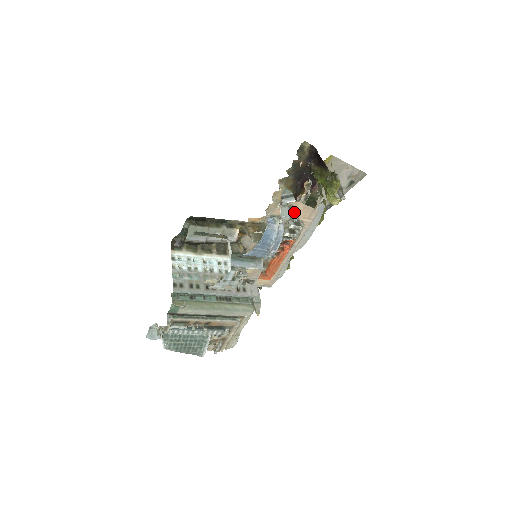
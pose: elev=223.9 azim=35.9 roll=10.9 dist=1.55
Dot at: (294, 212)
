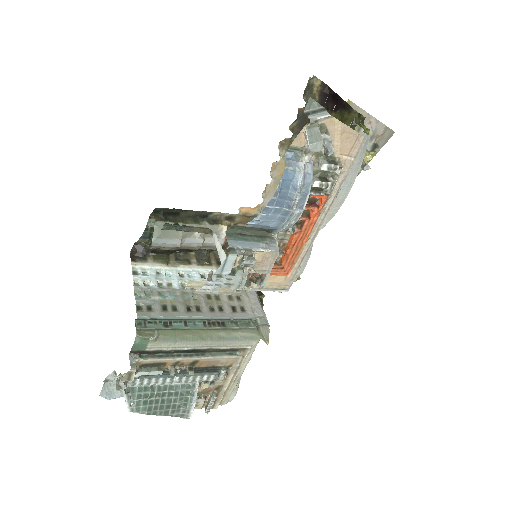
Dot at: (328, 138)
